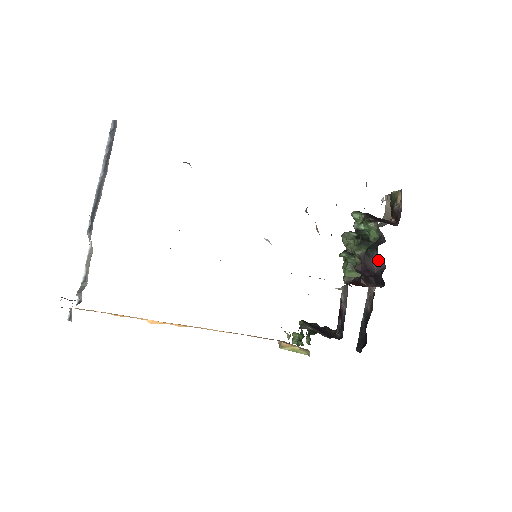
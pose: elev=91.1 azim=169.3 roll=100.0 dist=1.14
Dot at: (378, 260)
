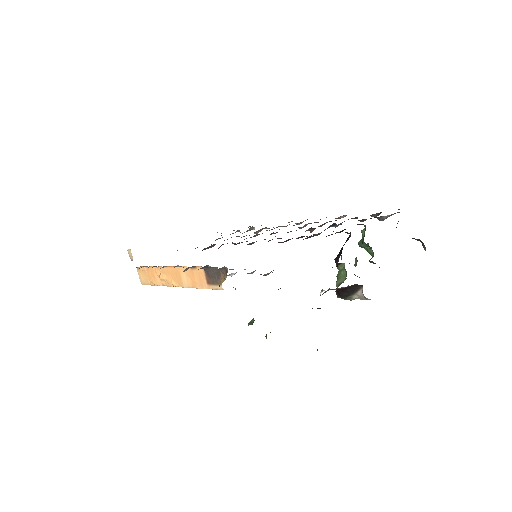
Dot at: occluded
